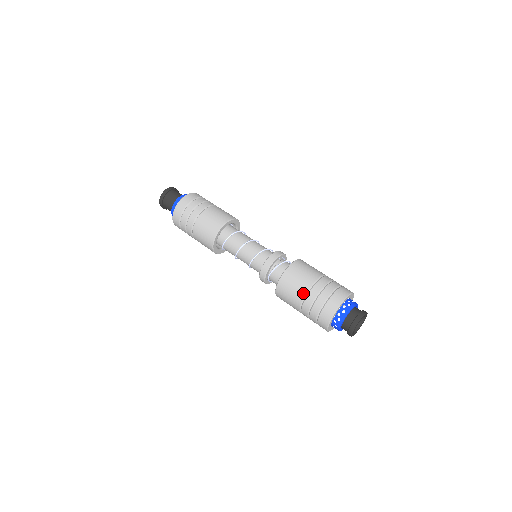
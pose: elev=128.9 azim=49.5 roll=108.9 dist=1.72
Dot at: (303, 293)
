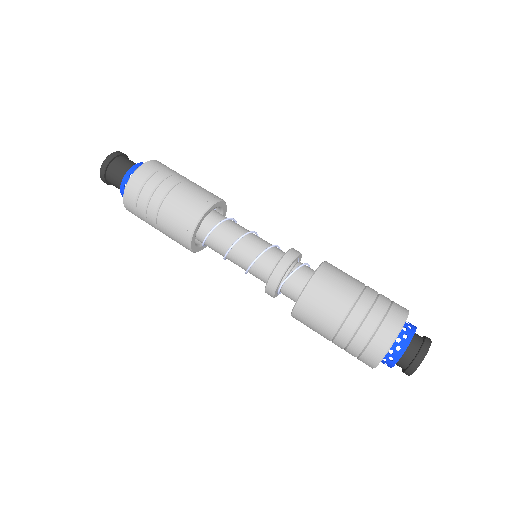
Dot at: (345, 307)
